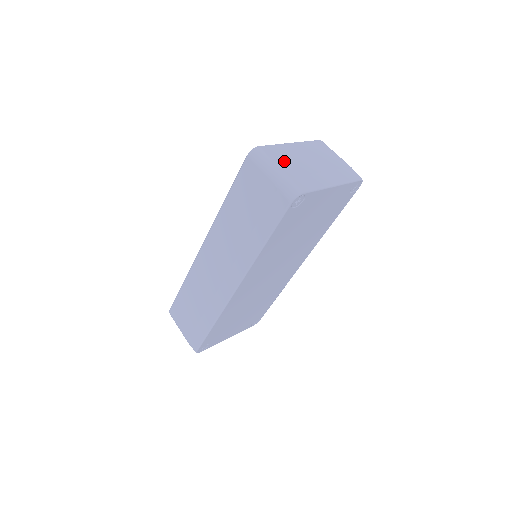
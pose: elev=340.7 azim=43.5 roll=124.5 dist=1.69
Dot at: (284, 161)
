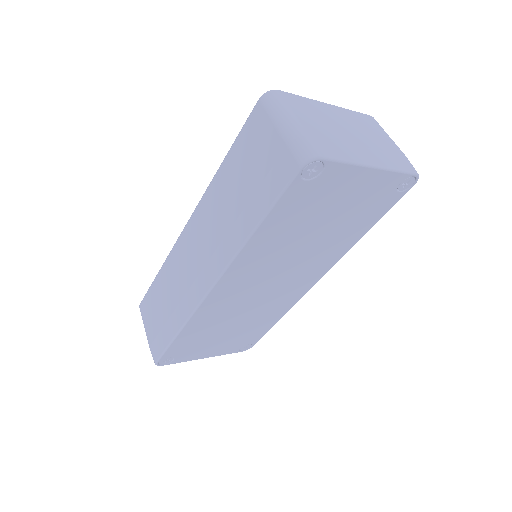
Dot at: (308, 116)
